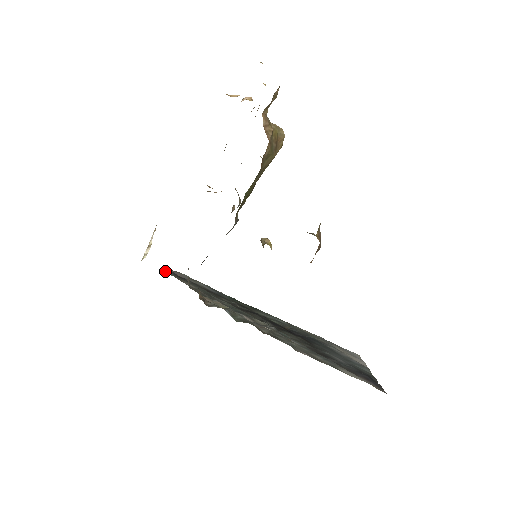
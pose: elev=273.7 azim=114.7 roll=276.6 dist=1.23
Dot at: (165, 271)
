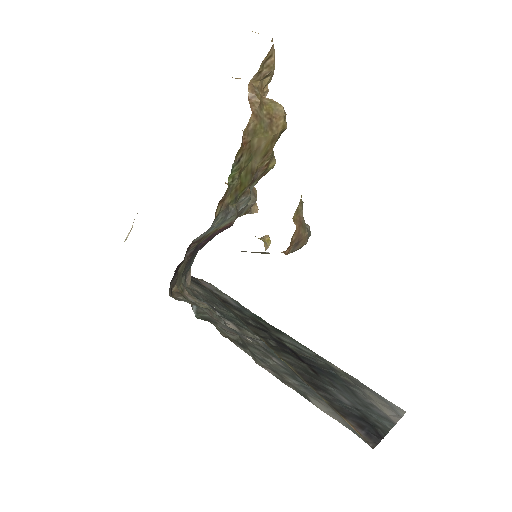
Dot at: occluded
